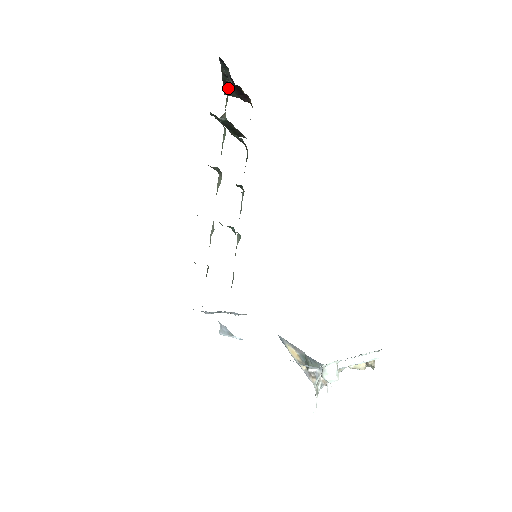
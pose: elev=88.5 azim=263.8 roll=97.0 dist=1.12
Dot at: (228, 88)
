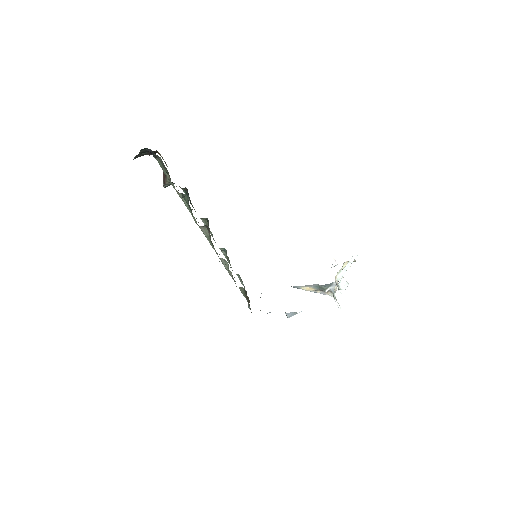
Dot at: occluded
